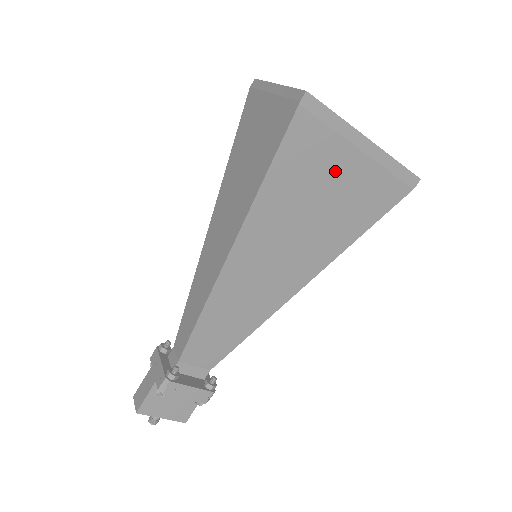
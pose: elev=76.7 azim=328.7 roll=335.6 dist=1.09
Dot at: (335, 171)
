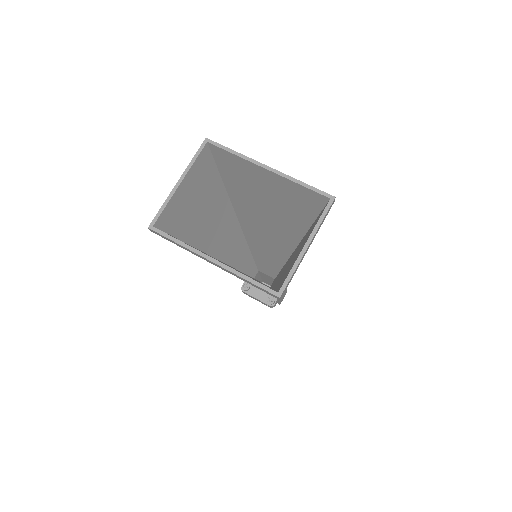
Dot at: occluded
